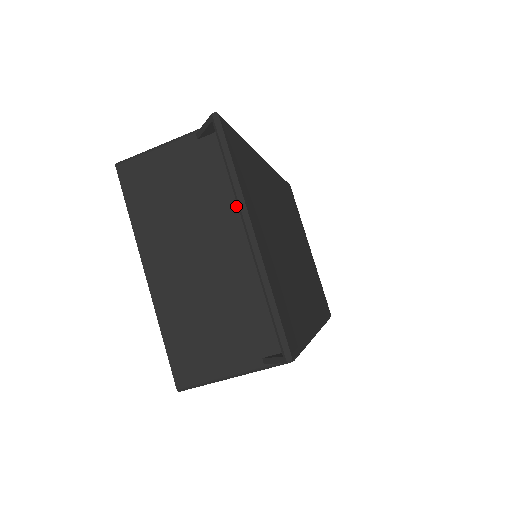
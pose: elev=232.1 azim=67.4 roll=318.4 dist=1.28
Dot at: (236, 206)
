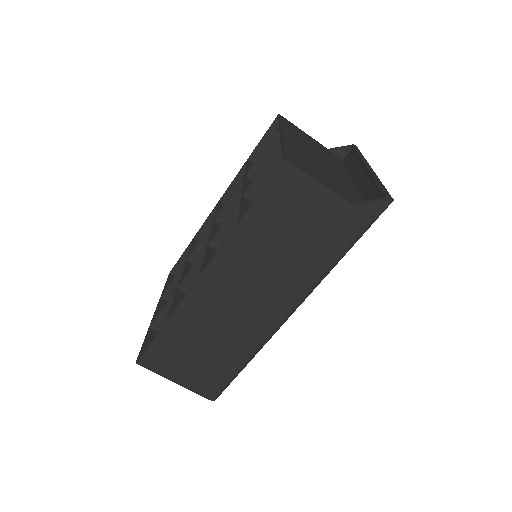
Dot at: (345, 171)
